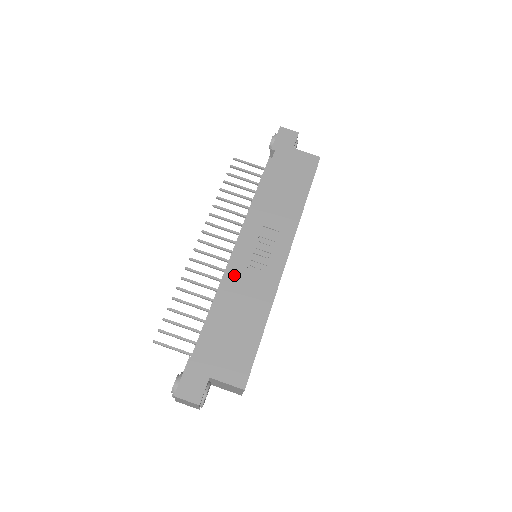
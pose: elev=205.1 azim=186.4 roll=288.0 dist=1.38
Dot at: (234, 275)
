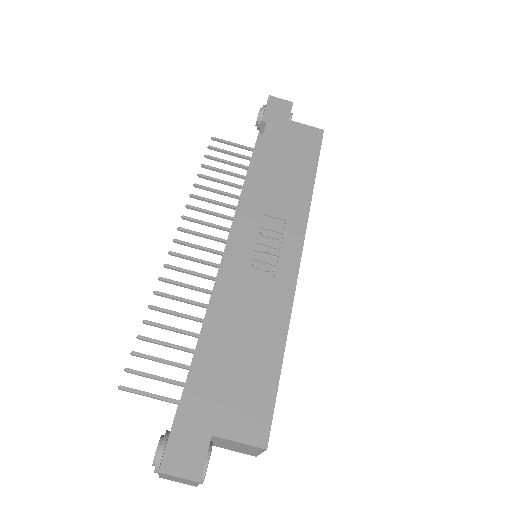
Dot at: (232, 281)
